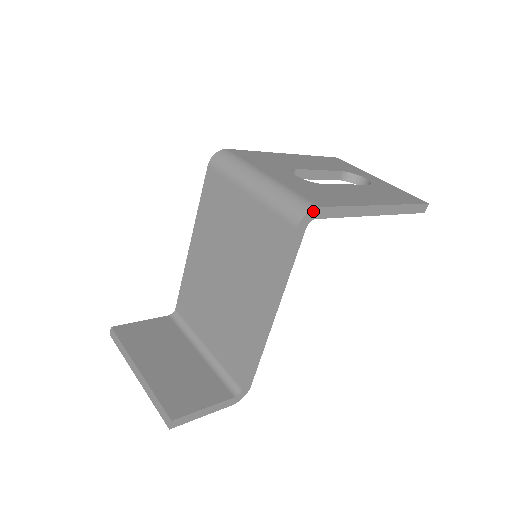
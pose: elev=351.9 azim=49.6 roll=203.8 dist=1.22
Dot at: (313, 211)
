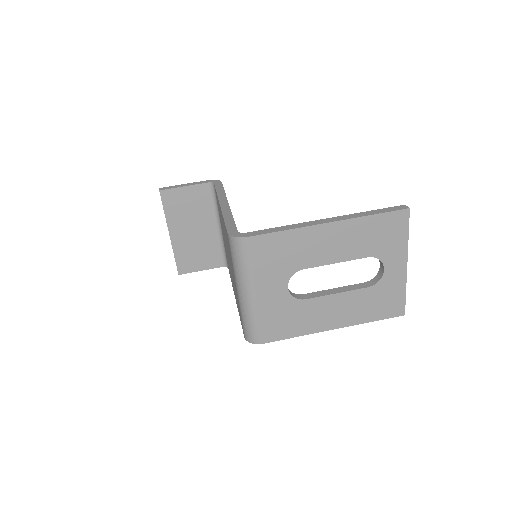
Dot at: (257, 343)
